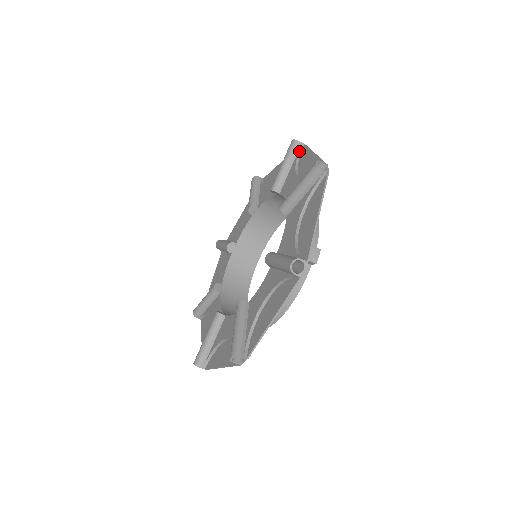
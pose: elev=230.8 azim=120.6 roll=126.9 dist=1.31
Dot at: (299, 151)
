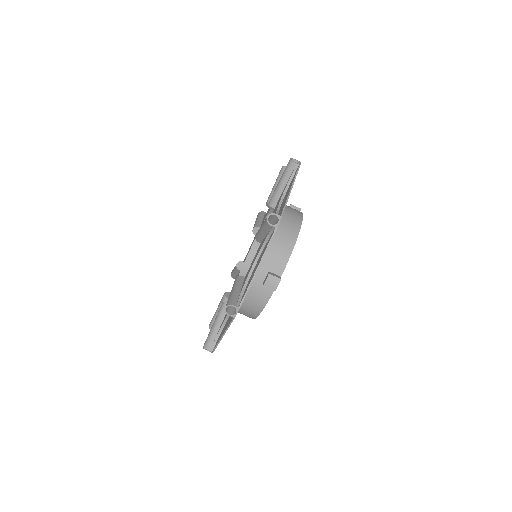
Dot at: (293, 172)
